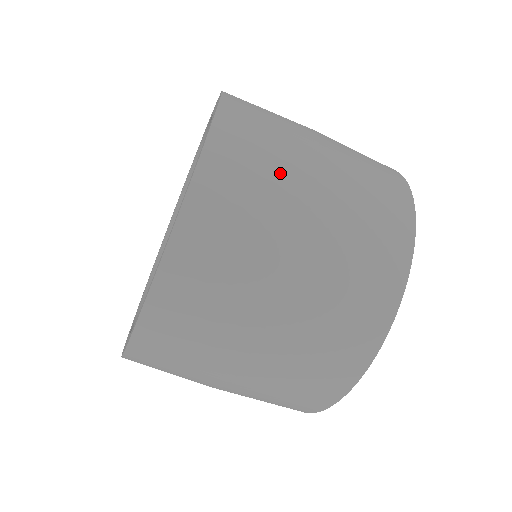
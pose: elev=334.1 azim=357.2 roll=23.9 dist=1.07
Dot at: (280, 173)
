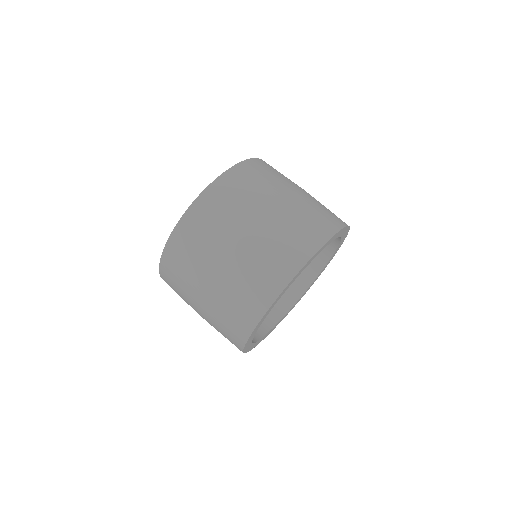
Dot at: (212, 240)
